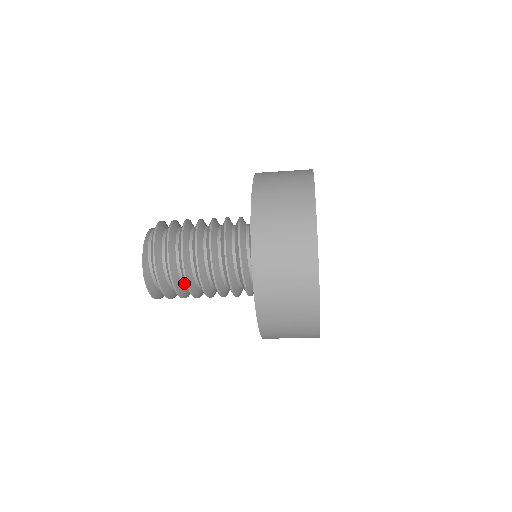
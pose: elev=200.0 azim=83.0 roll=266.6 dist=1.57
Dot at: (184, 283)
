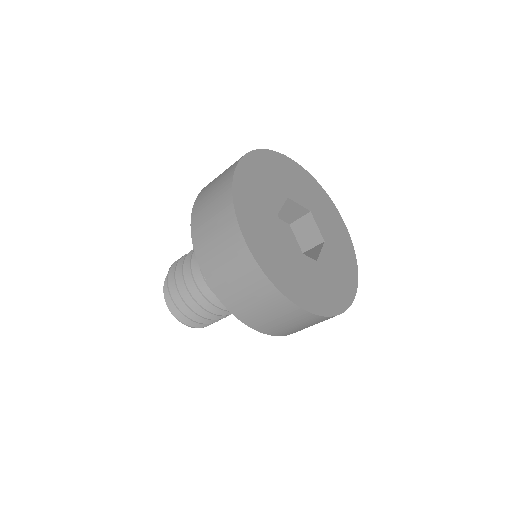
Dot at: occluded
